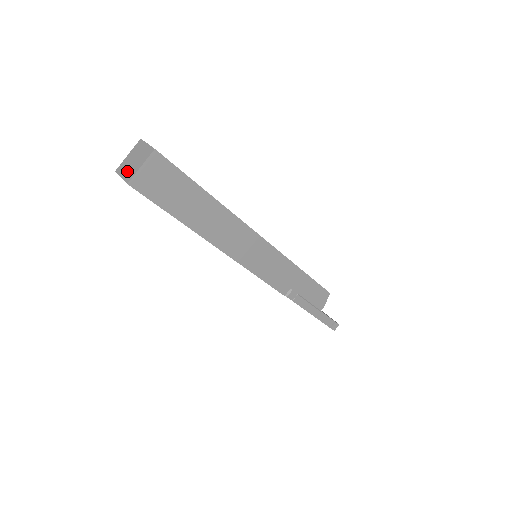
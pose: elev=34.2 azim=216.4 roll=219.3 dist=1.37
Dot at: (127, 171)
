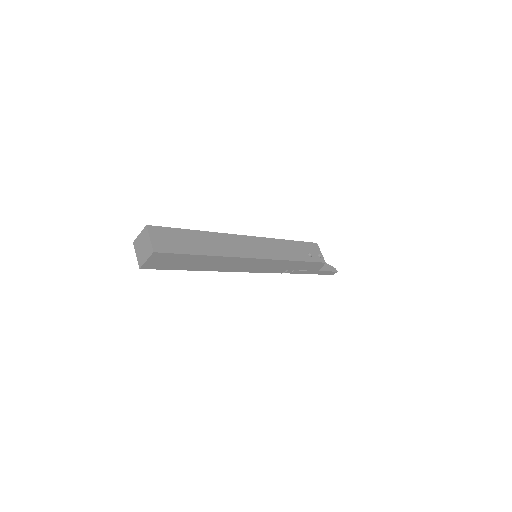
Dot at: (139, 254)
